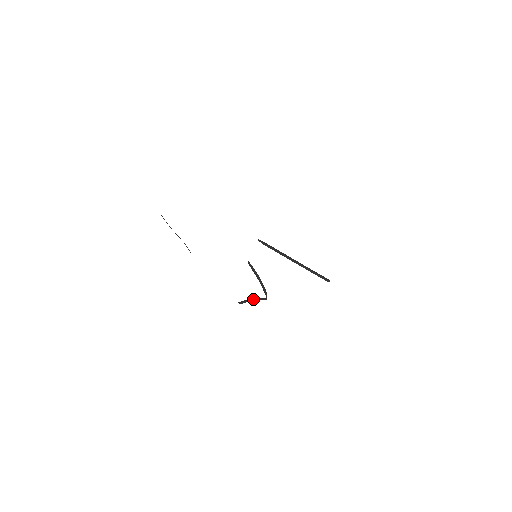
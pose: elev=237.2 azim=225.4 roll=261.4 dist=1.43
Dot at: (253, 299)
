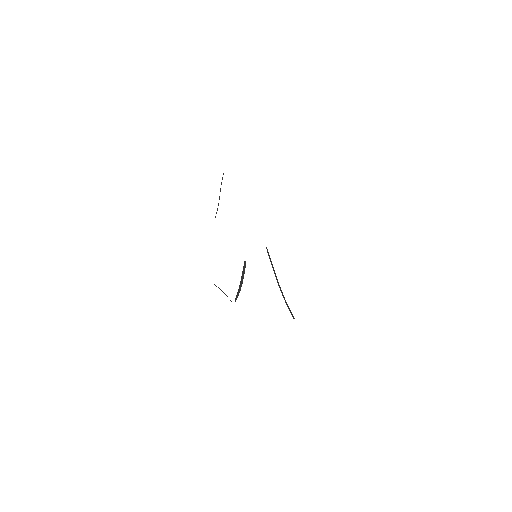
Dot at: occluded
